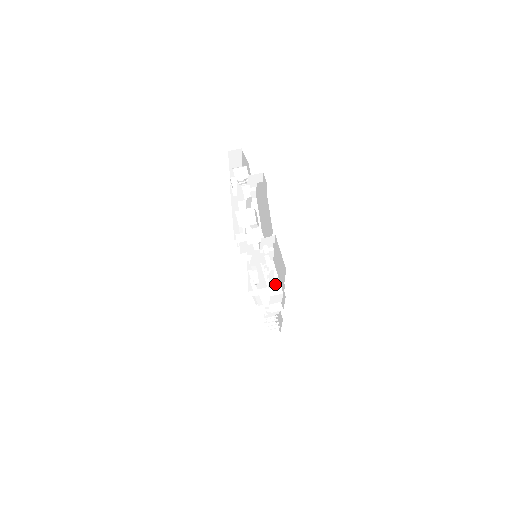
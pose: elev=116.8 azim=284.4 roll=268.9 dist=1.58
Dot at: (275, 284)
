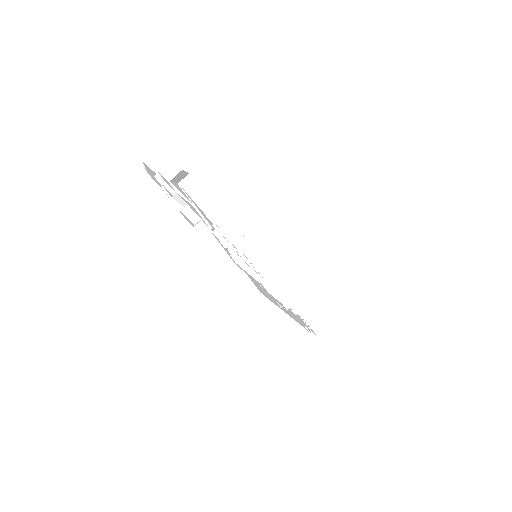
Dot at: (268, 275)
